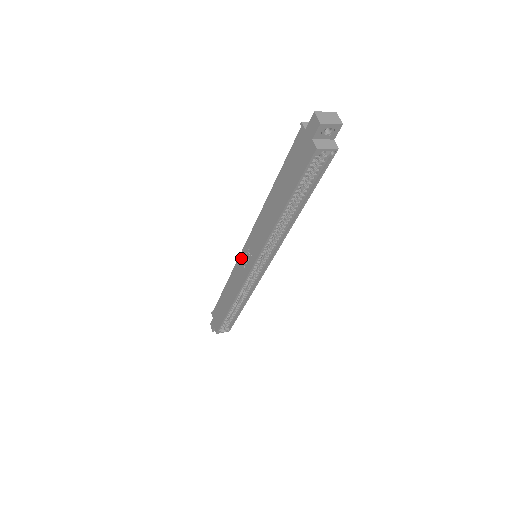
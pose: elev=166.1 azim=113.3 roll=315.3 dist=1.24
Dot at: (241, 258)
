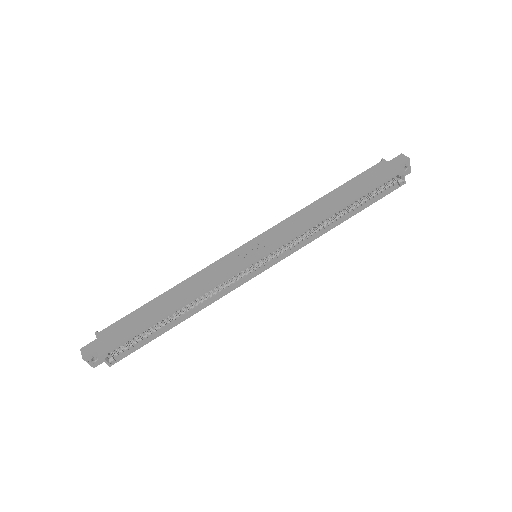
Dot at: (236, 252)
